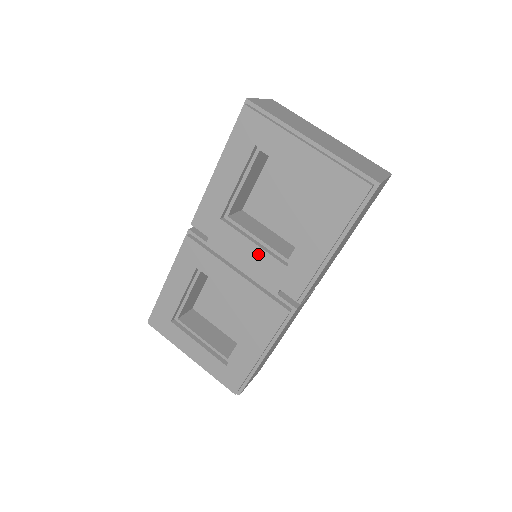
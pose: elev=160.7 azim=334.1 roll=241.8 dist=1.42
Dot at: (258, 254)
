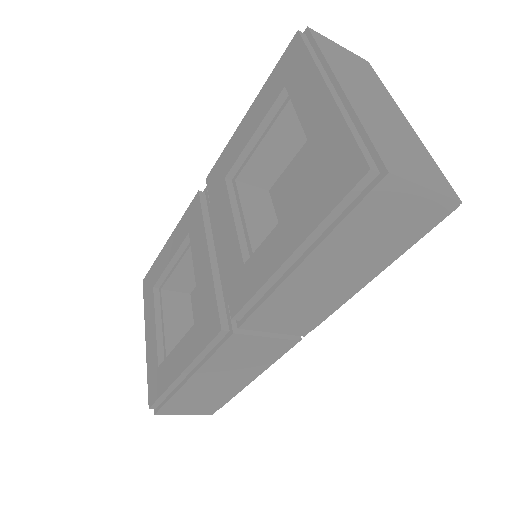
Dot at: (231, 235)
